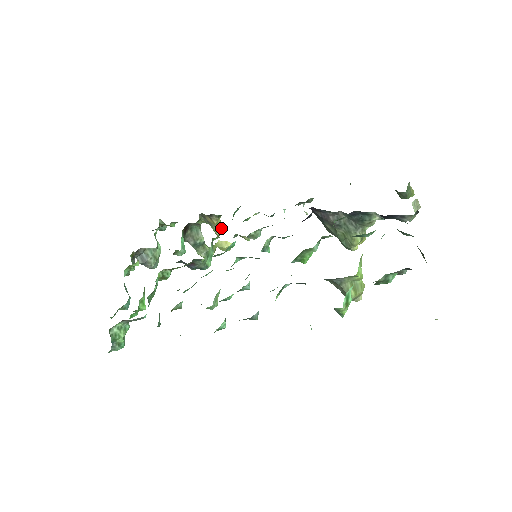
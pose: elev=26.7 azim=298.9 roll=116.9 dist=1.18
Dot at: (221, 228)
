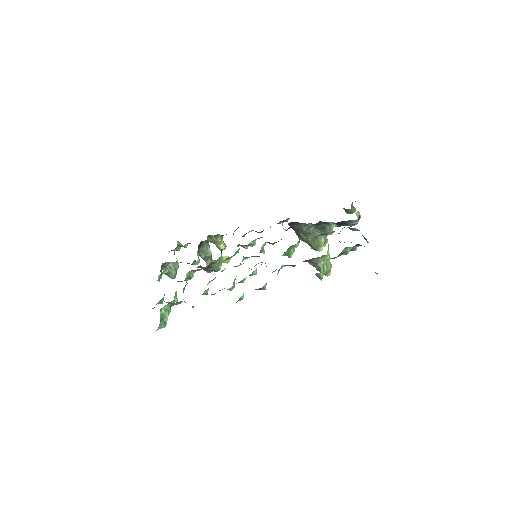
Dot at: (223, 245)
